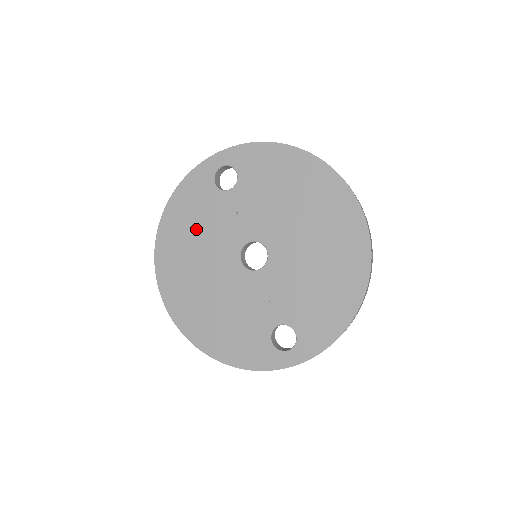
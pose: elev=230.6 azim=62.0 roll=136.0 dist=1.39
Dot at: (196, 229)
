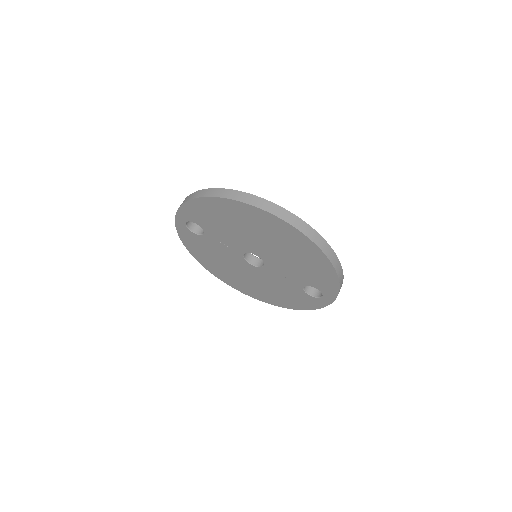
Dot at: (214, 258)
